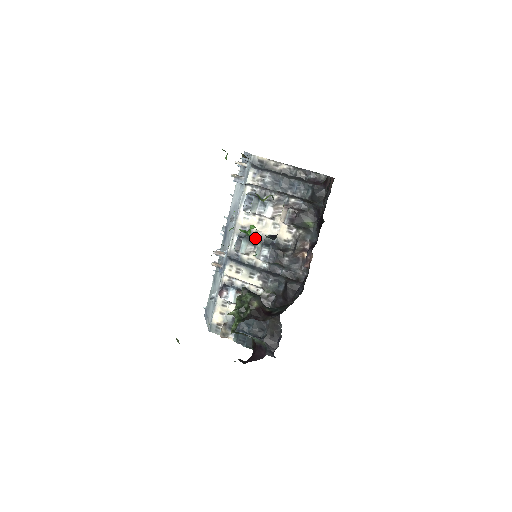
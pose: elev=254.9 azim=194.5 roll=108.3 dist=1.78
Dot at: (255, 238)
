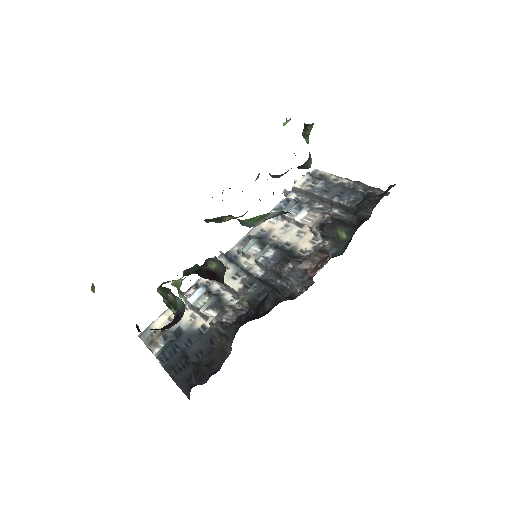
Dot at: (268, 242)
